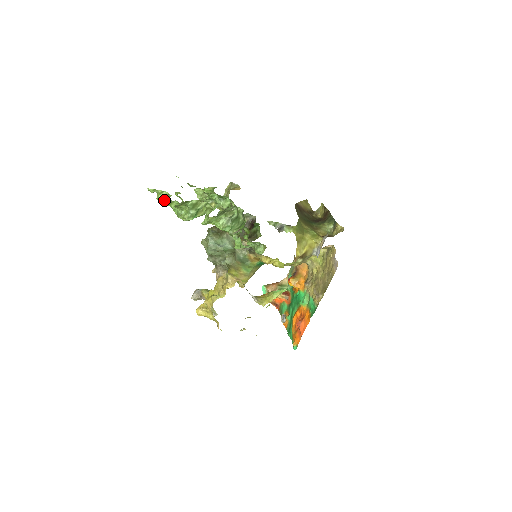
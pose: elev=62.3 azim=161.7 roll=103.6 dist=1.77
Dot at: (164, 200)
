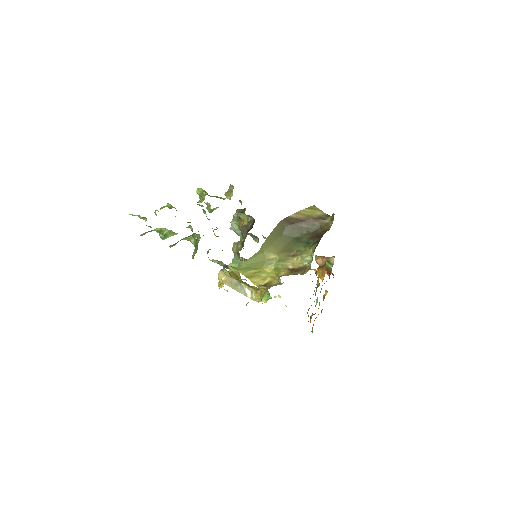
Dot at: (145, 220)
